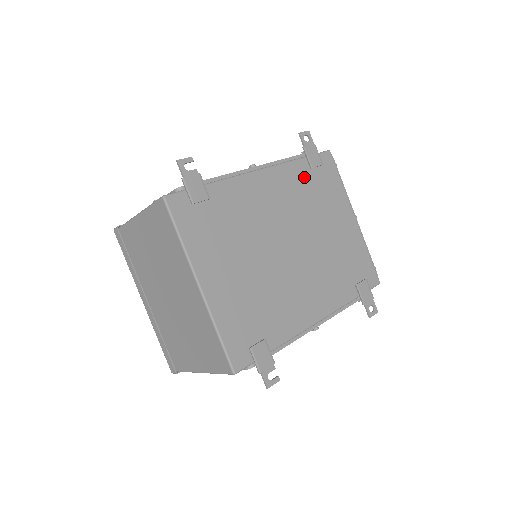
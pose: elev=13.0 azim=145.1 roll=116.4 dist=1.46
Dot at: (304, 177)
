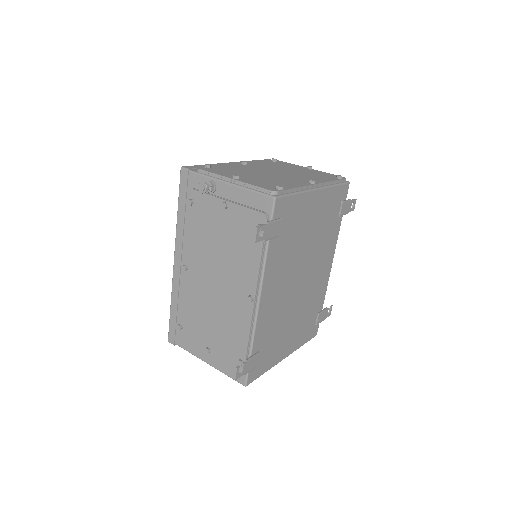
Dot at: (278, 247)
